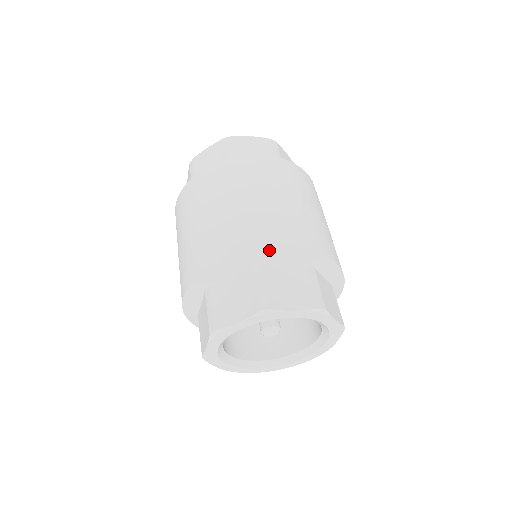
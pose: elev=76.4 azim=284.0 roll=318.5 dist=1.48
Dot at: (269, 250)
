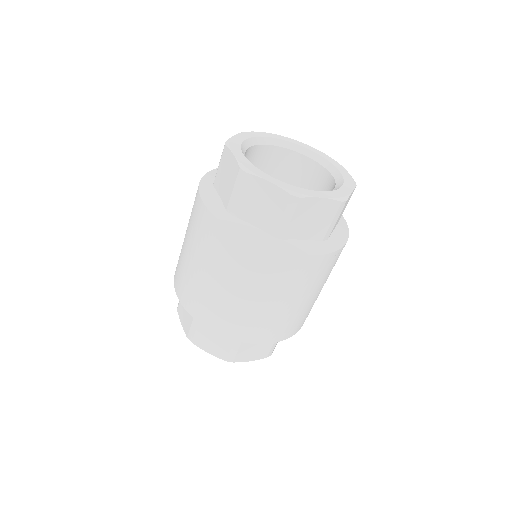
Dot at: occluded
